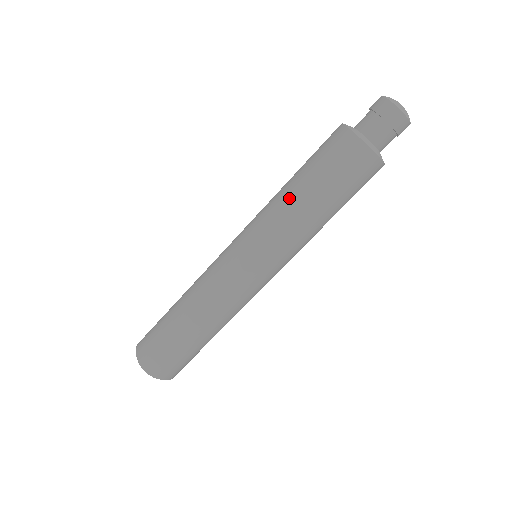
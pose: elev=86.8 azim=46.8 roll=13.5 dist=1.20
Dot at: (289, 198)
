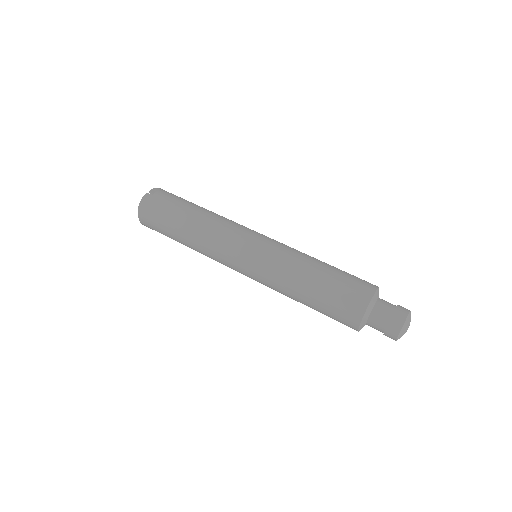
Dot at: (297, 283)
